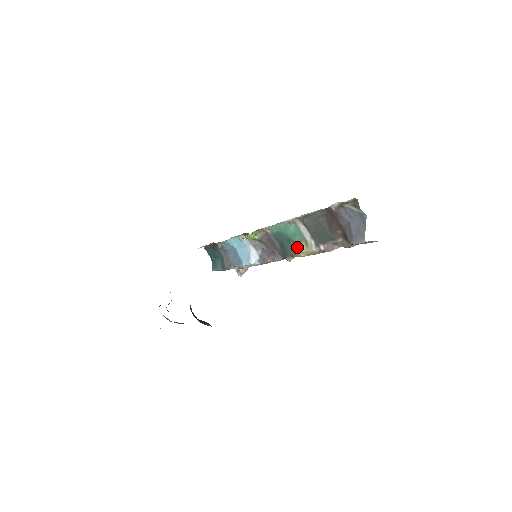
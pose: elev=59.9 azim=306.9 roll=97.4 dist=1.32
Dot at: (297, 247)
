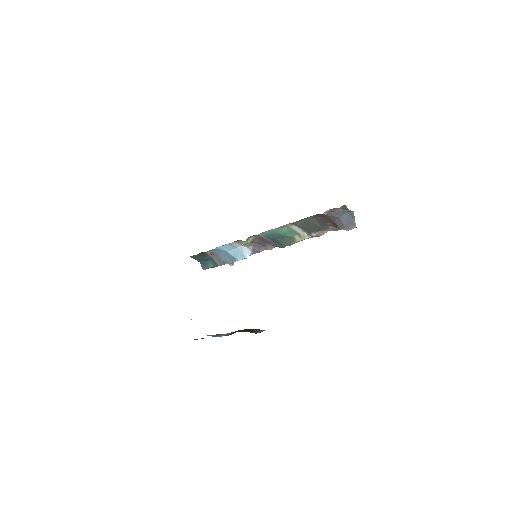
Dot at: (291, 239)
